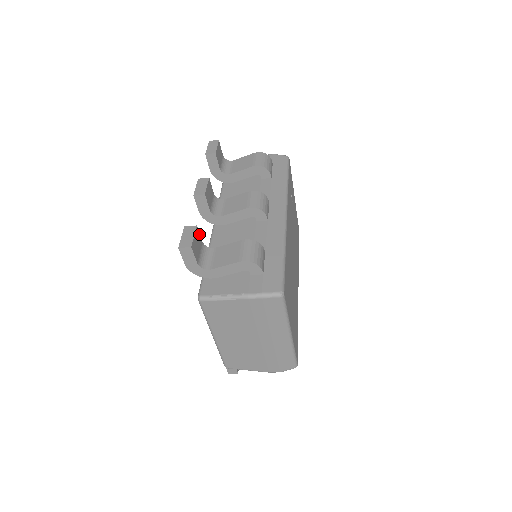
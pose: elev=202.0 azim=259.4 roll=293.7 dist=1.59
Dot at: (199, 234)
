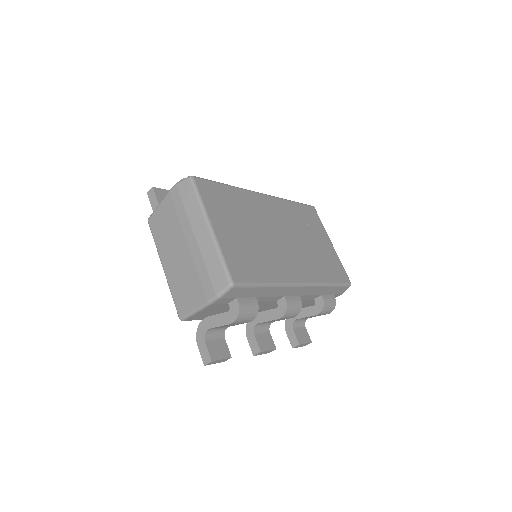
Dot at: occluded
